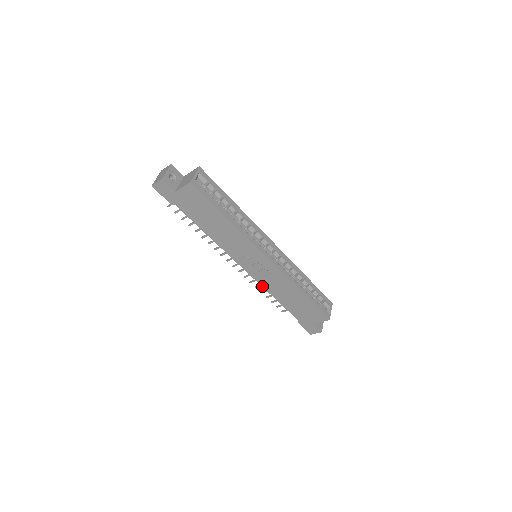
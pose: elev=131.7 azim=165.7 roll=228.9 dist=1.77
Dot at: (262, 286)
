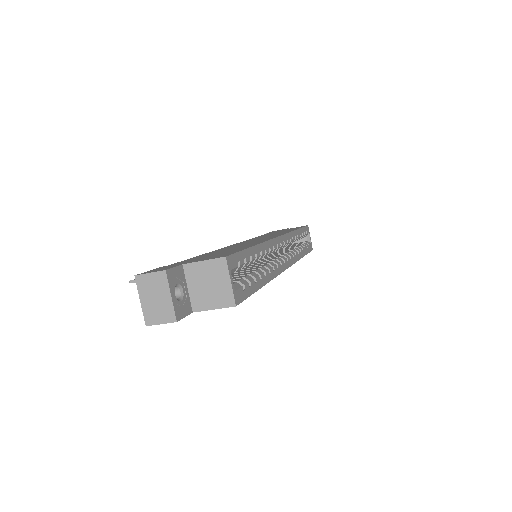
Dot at: occluded
